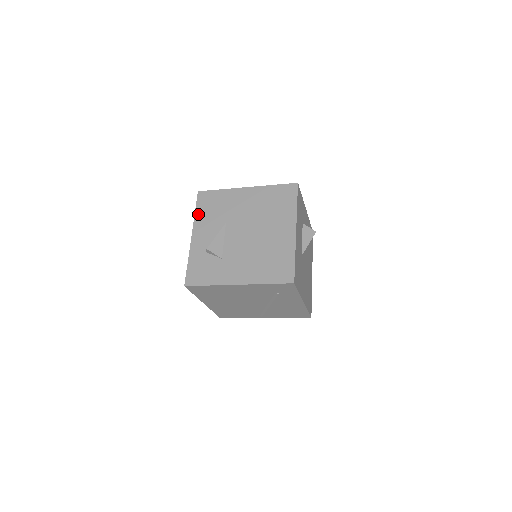
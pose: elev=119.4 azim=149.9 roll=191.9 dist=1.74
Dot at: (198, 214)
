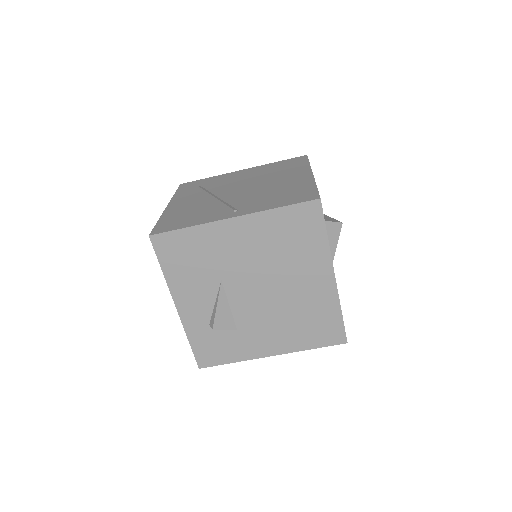
Dot at: (169, 274)
